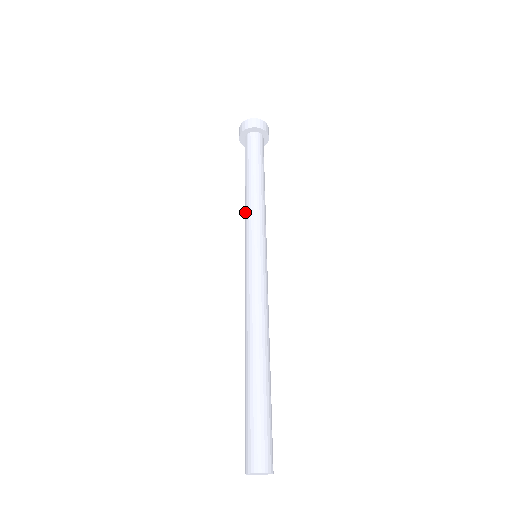
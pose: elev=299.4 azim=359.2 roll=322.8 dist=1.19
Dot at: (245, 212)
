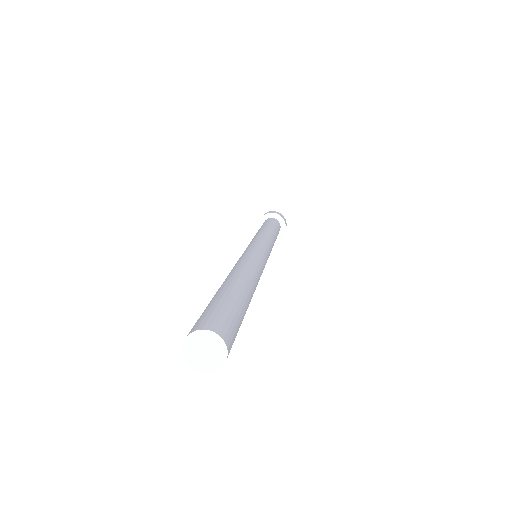
Dot at: (255, 235)
